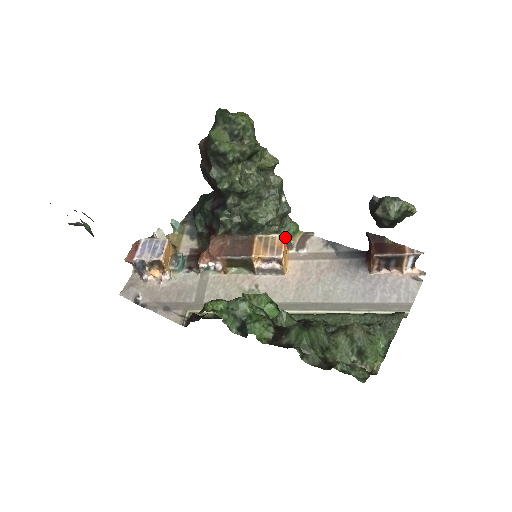
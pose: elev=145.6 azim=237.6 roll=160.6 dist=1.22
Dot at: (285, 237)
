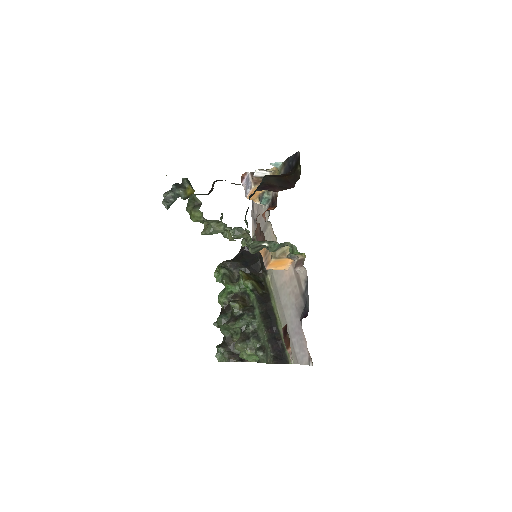
Dot at: (276, 258)
